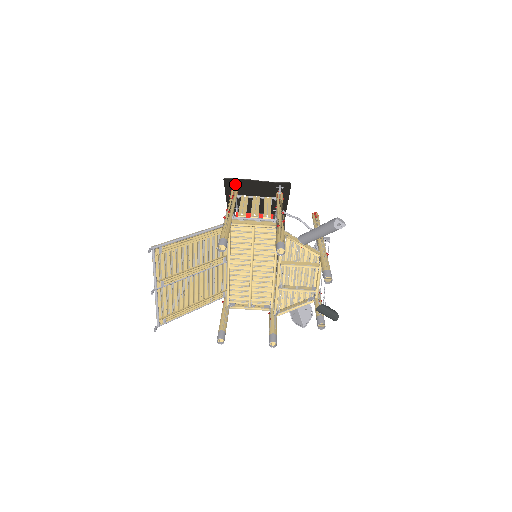
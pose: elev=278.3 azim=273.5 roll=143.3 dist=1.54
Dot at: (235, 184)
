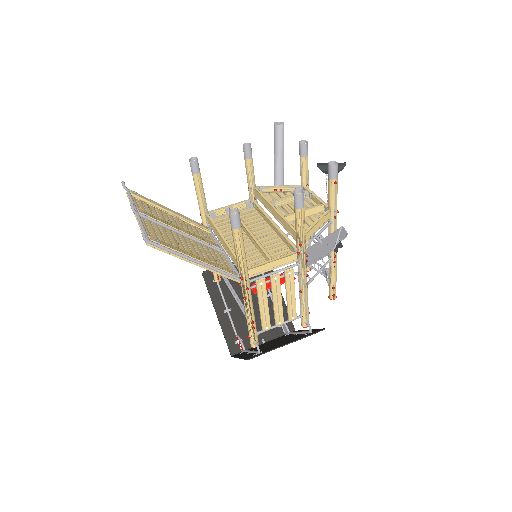
Dot at: occluded
